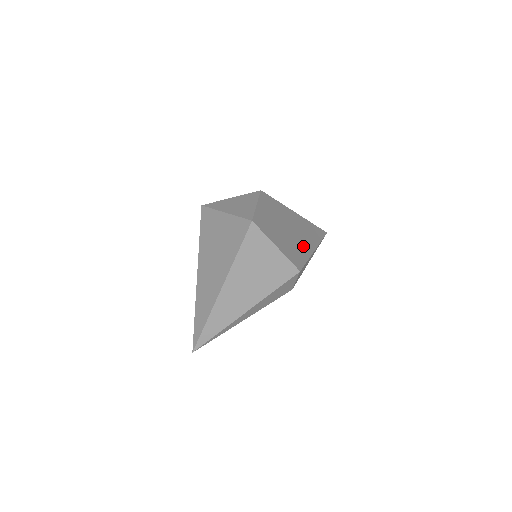
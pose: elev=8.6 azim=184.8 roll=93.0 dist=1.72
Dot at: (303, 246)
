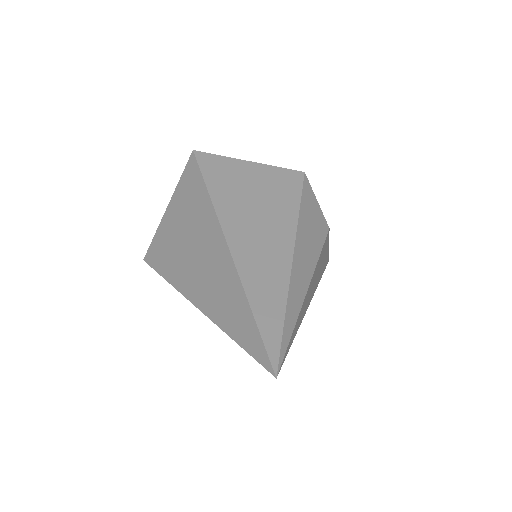
Dot at: occluded
